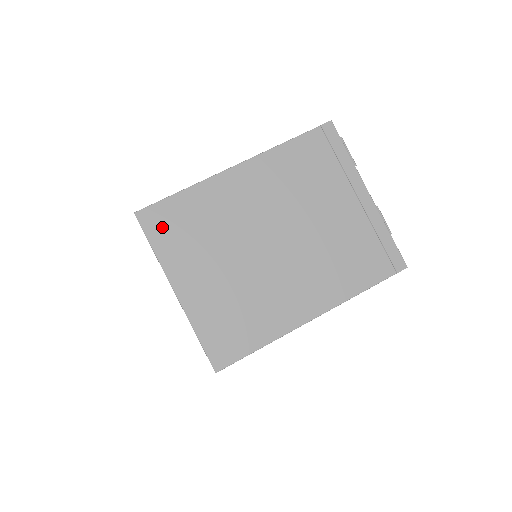
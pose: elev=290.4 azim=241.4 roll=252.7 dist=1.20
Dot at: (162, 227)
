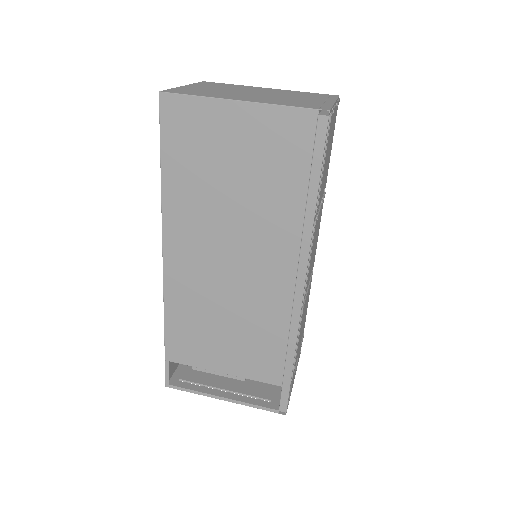
Dot at: (209, 83)
